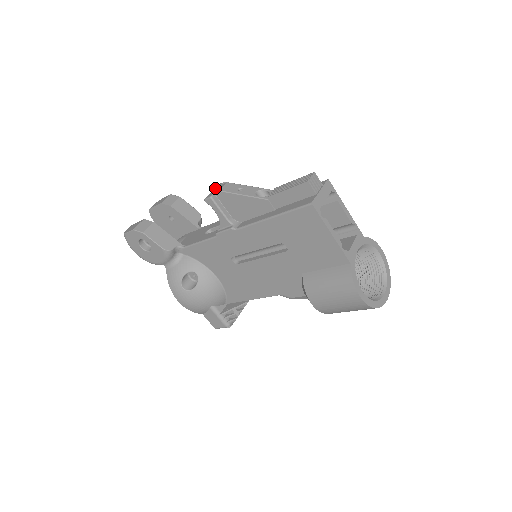
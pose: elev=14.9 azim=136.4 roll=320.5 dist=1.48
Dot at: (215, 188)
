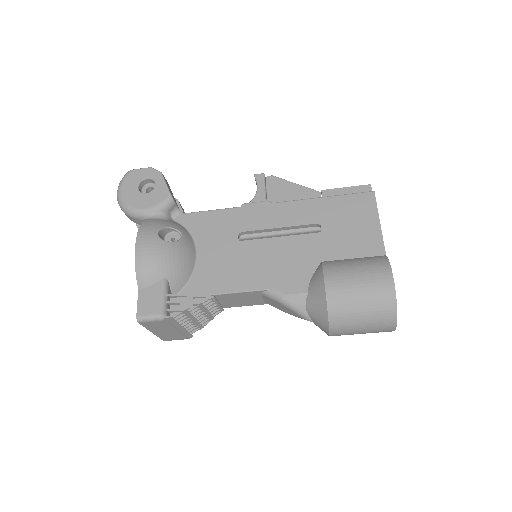
Dot at: occluded
